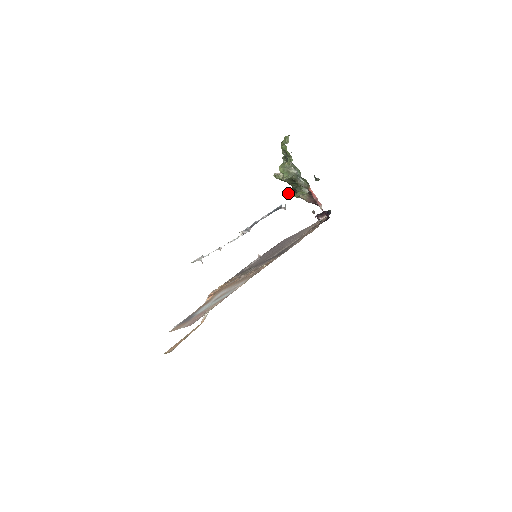
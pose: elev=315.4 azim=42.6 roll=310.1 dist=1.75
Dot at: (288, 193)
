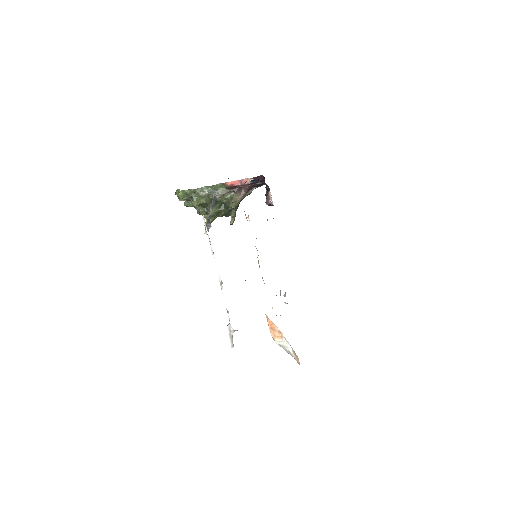
Dot at: (230, 222)
